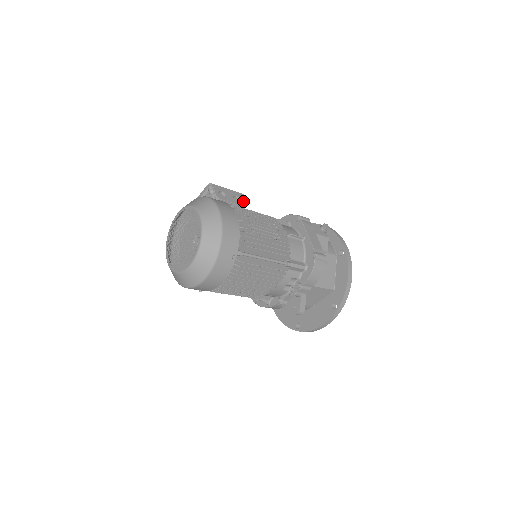
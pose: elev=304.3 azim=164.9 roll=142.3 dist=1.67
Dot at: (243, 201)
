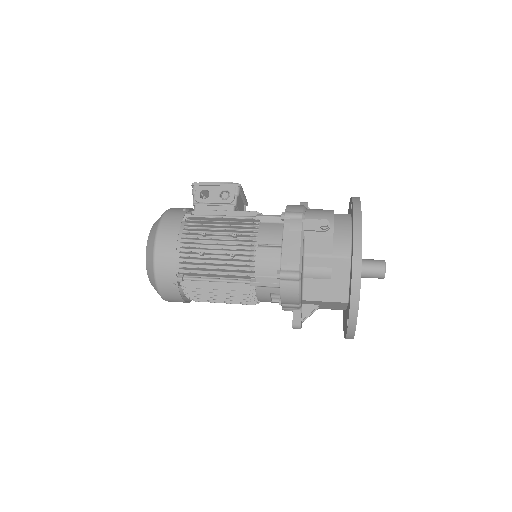
Dot at: (234, 195)
